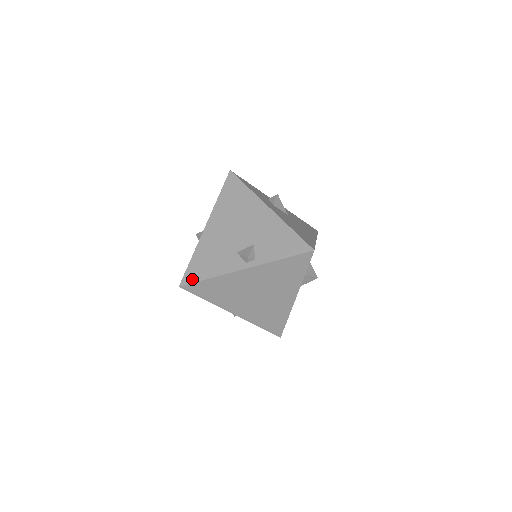
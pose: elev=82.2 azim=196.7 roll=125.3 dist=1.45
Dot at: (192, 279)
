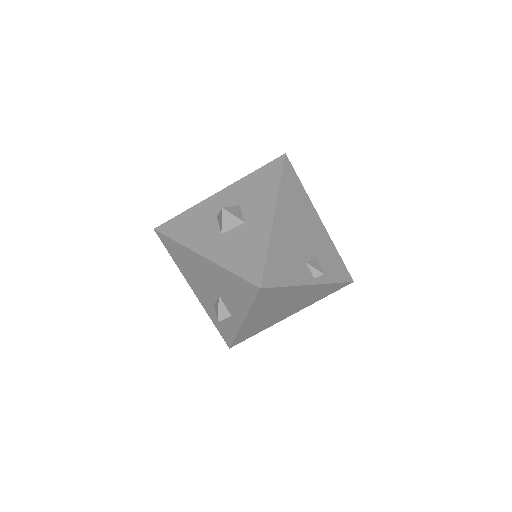
Dot at: (273, 282)
